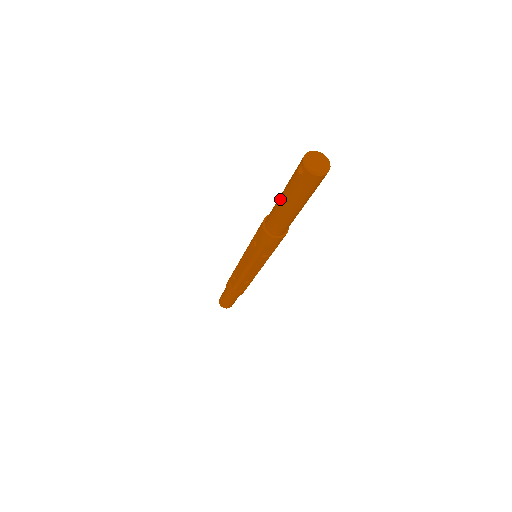
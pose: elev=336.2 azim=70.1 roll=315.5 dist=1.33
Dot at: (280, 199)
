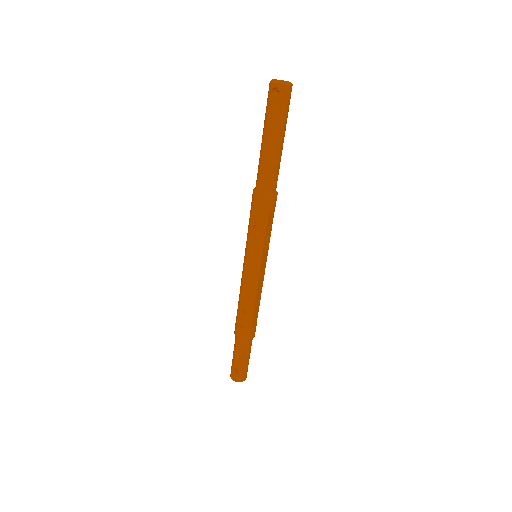
Dot at: (266, 144)
